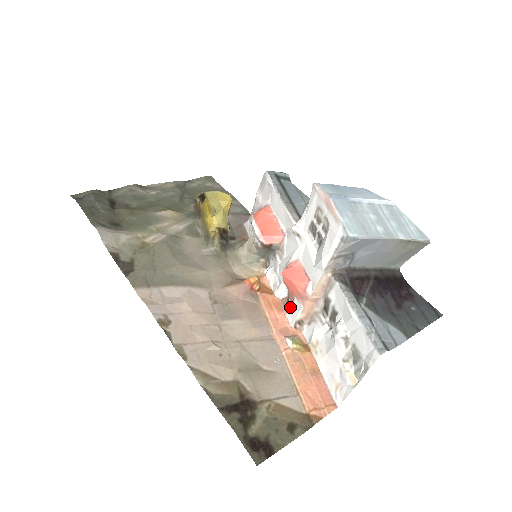
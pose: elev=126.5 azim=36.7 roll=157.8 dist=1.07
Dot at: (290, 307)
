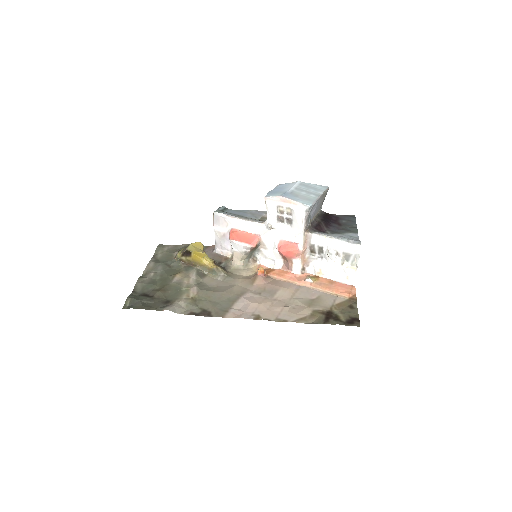
Dot at: (292, 266)
